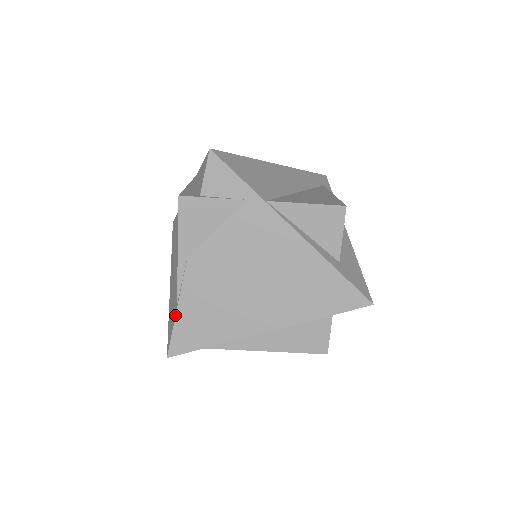
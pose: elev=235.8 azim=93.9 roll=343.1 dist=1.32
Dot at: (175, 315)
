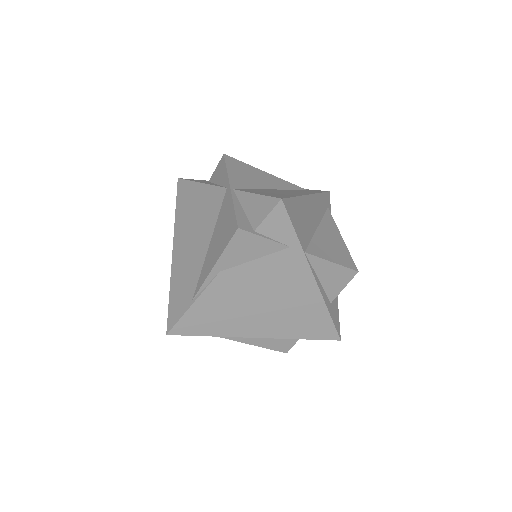
Dot at: (188, 308)
